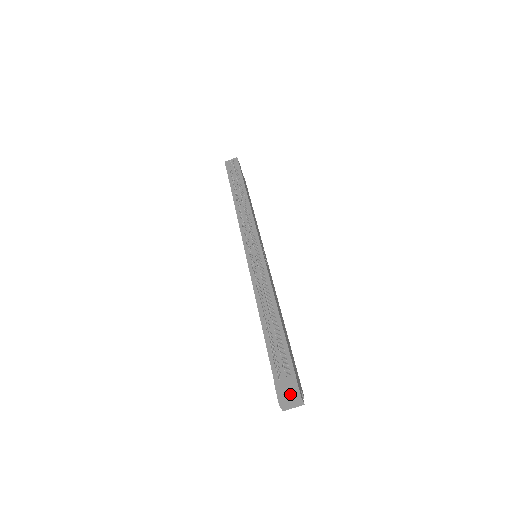
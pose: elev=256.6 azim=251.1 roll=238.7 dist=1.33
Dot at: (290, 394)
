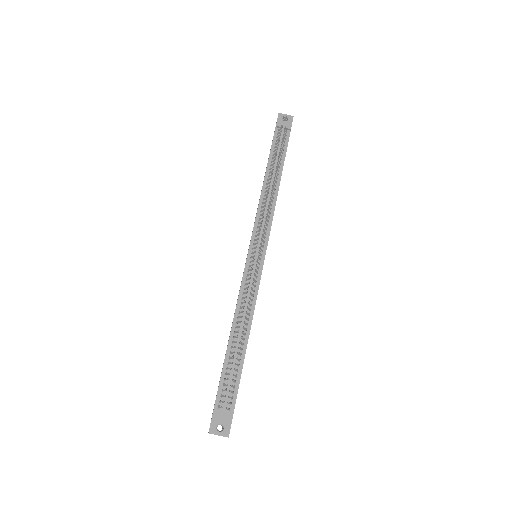
Dot at: (221, 425)
